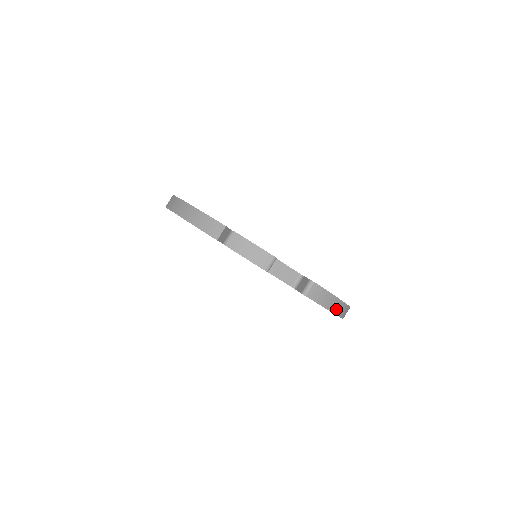
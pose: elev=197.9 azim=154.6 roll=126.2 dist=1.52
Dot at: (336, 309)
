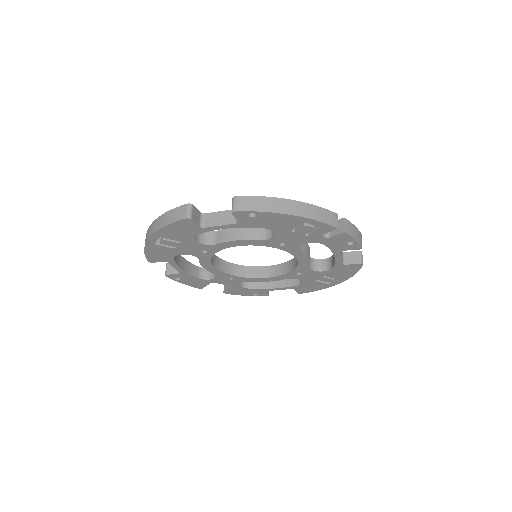
Dot at: occluded
